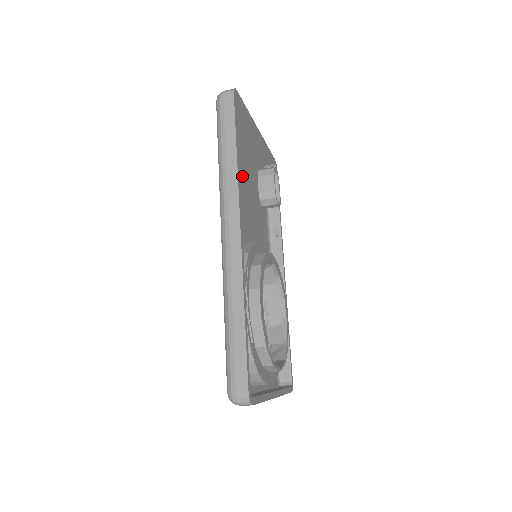
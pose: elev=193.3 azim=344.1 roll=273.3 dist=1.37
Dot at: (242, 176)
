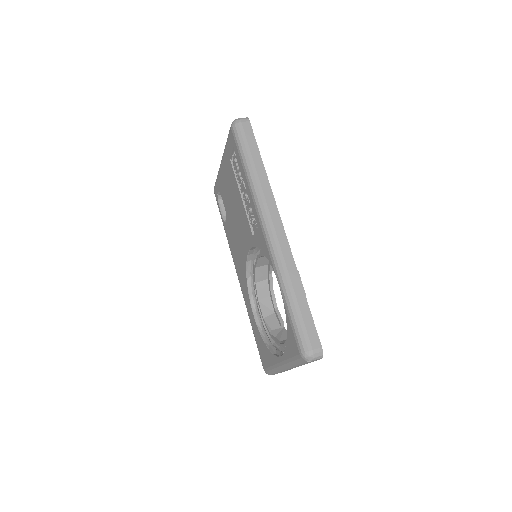
Dot at: occluded
